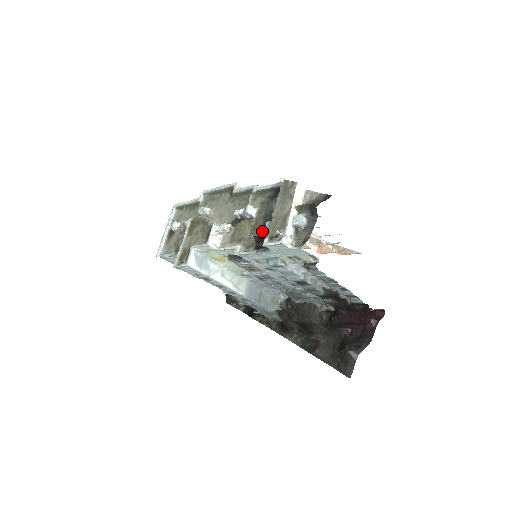
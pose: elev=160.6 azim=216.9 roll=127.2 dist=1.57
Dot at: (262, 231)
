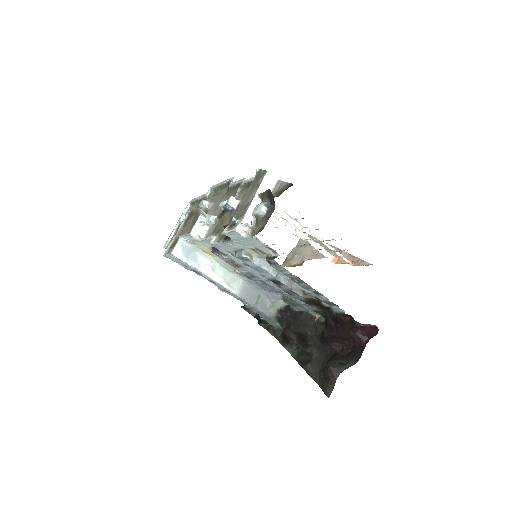
Dot at: occluded
